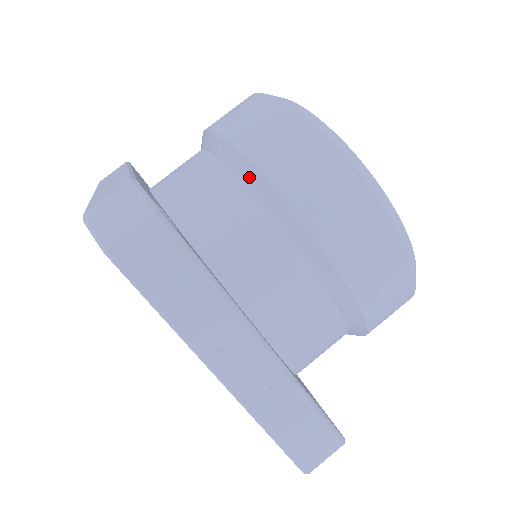
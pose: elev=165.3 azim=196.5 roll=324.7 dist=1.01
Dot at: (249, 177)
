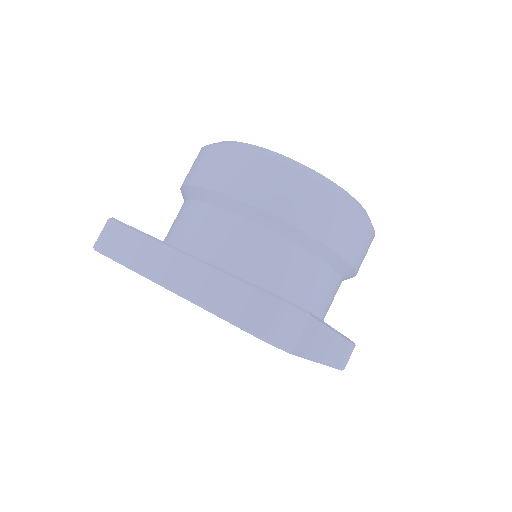
Dot at: (183, 194)
